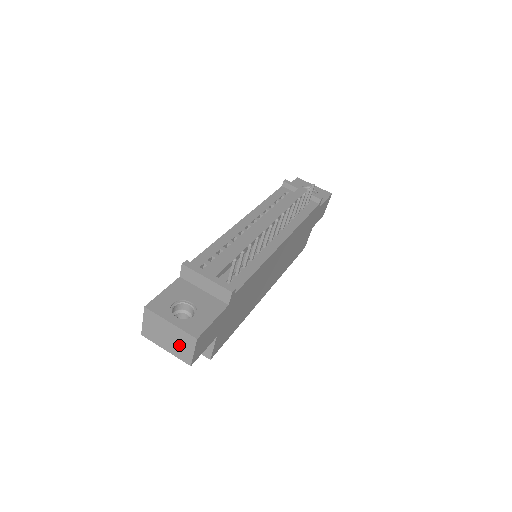
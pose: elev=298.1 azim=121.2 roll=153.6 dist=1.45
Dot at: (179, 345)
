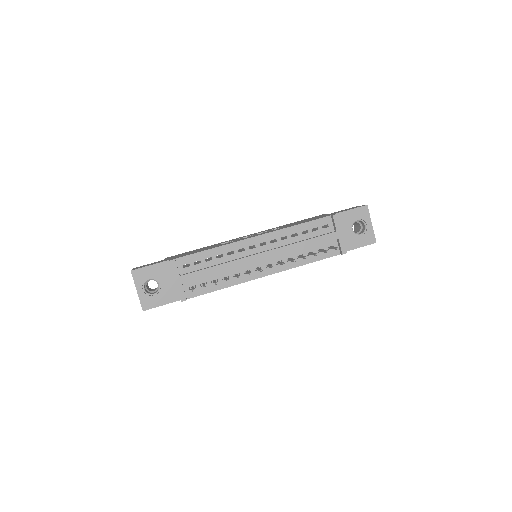
Dot at: occluded
